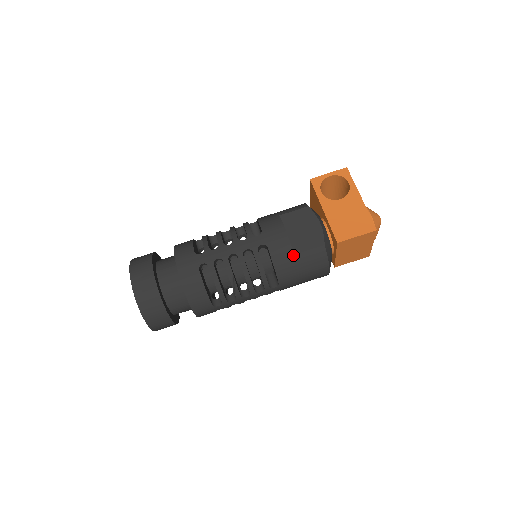
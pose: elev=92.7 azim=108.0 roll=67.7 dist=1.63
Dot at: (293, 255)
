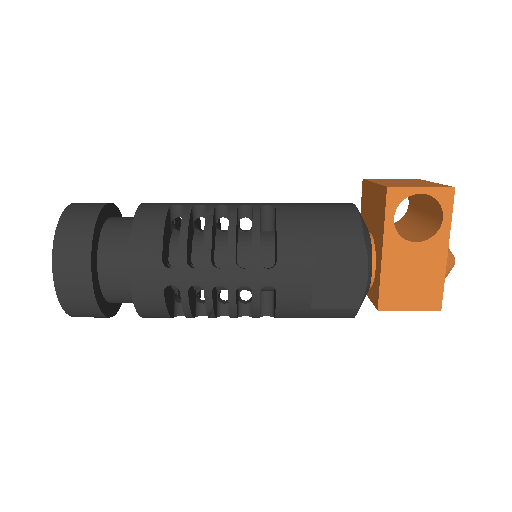
Dot at: (309, 308)
